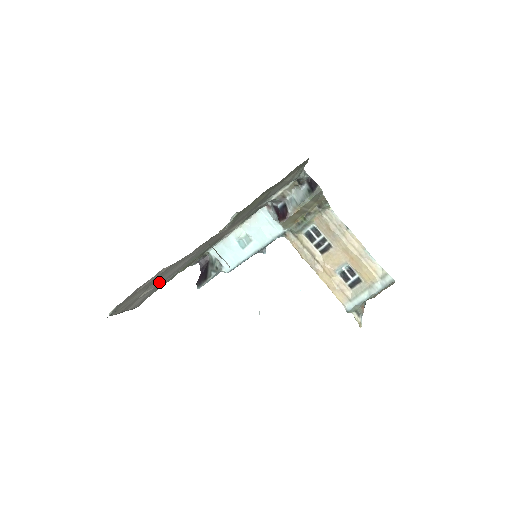
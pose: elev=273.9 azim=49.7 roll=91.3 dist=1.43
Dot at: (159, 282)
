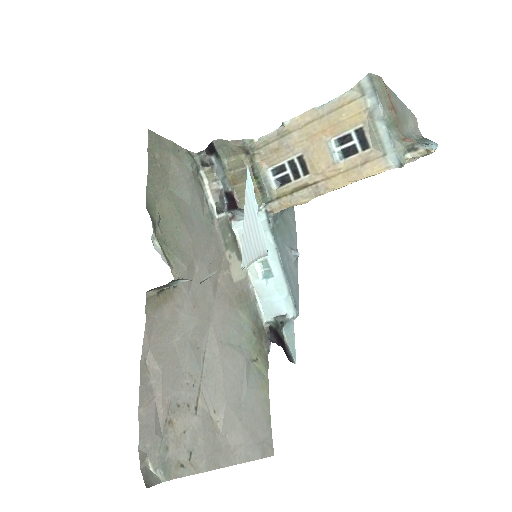
Dot at: (219, 394)
